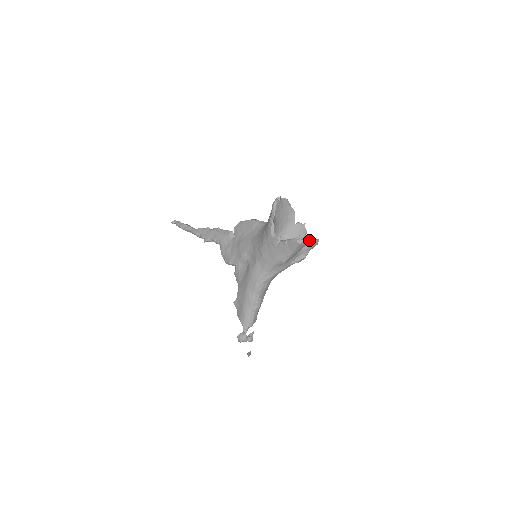
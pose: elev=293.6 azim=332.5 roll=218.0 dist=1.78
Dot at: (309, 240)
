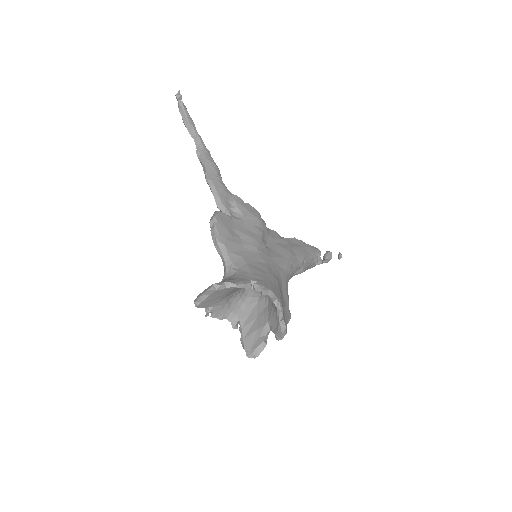
Dot at: (277, 317)
